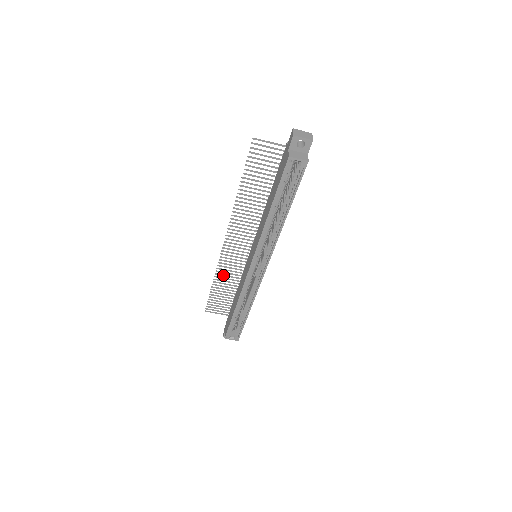
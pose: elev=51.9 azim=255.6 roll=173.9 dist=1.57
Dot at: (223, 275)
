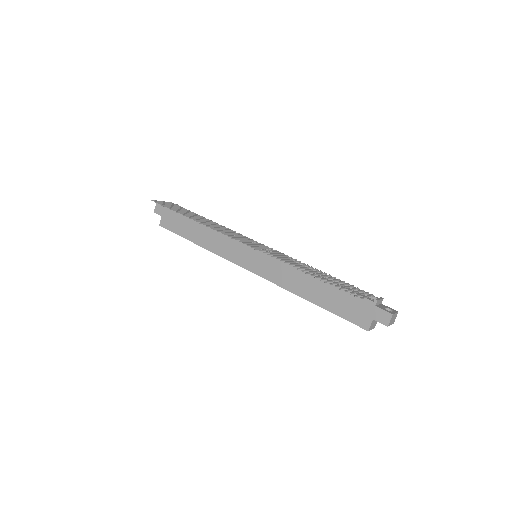
Dot at: occluded
